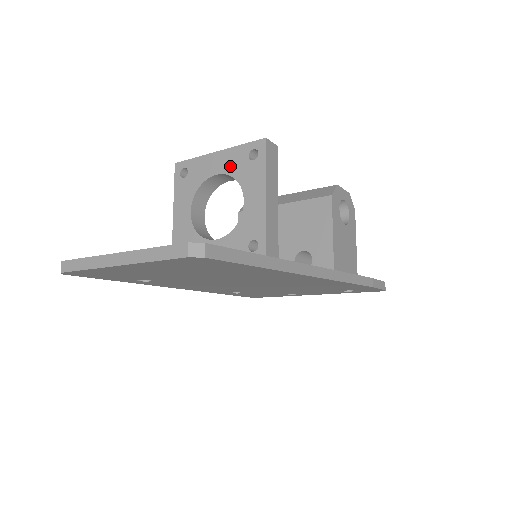
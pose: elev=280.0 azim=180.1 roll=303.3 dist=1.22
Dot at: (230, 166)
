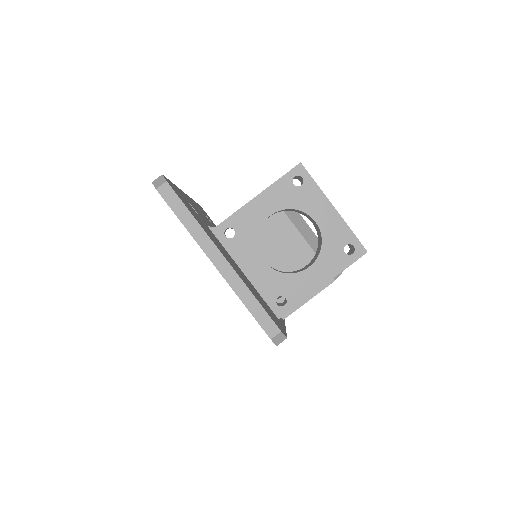
Dot at: (329, 232)
